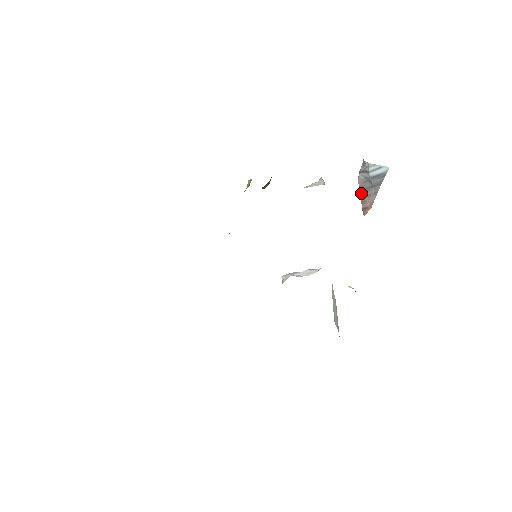
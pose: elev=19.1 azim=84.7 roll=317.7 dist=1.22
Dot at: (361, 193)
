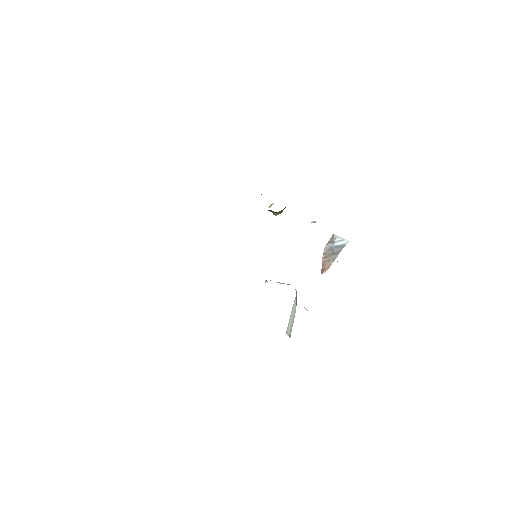
Dot at: (324, 258)
